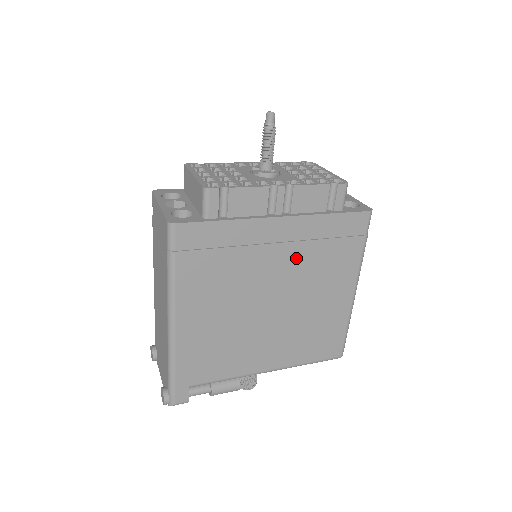
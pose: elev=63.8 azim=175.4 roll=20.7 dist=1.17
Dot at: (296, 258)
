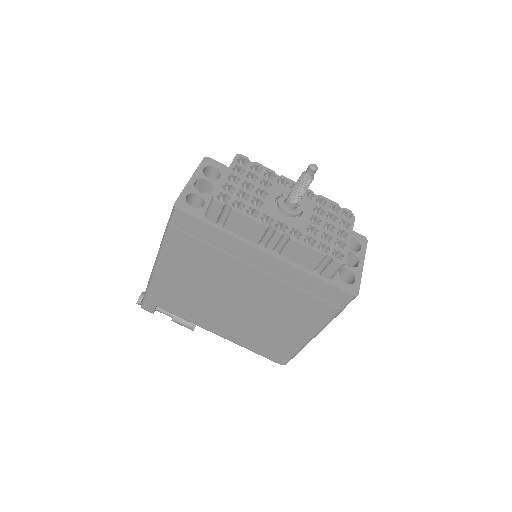
Dot at: (269, 286)
